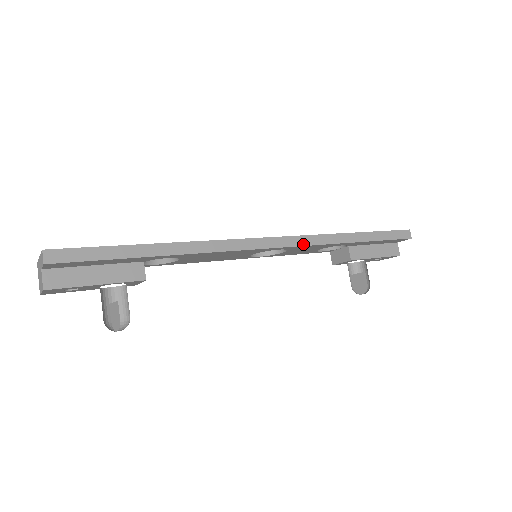
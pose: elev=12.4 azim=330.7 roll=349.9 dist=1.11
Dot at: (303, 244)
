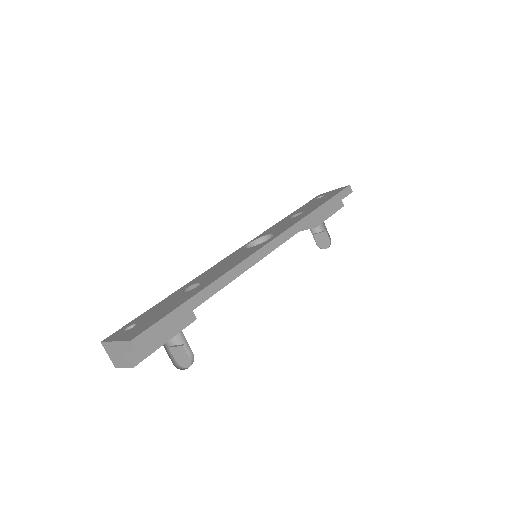
Dot at: (292, 235)
